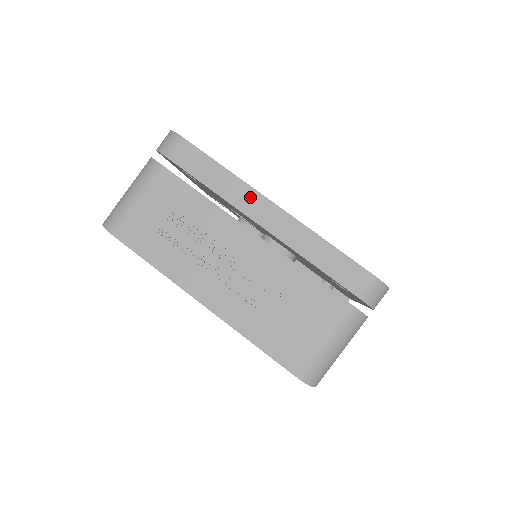
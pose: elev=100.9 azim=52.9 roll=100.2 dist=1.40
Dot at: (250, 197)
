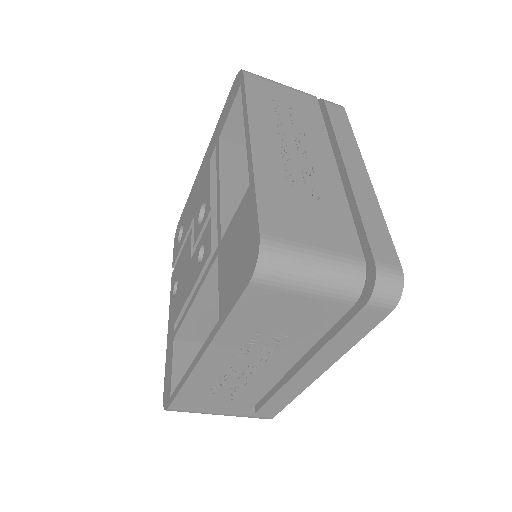
Dot at: (355, 156)
